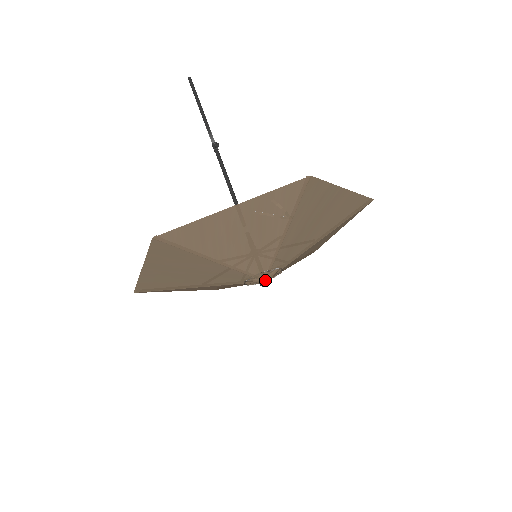
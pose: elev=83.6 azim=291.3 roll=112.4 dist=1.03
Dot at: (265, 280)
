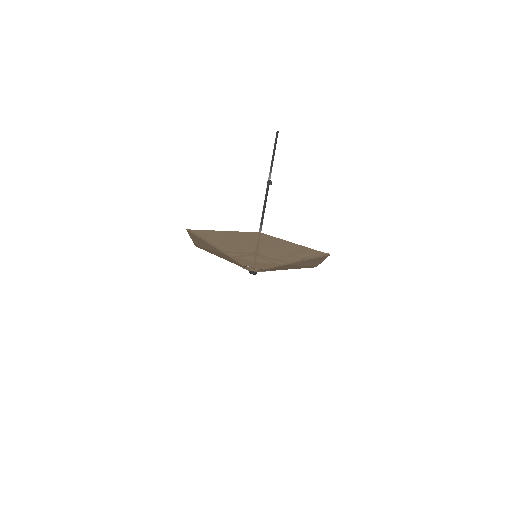
Dot at: (255, 272)
